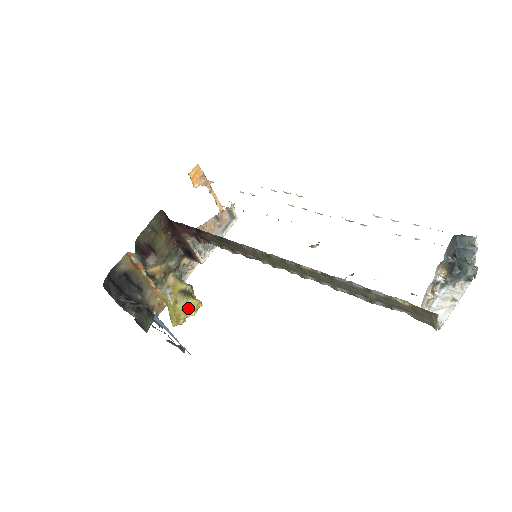
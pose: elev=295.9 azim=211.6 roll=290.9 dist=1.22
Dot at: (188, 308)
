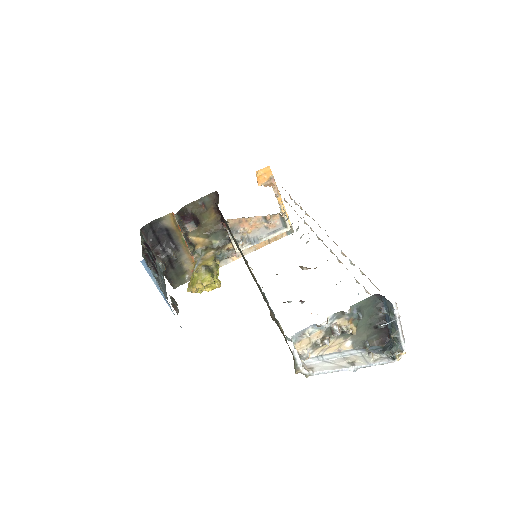
Dot at: (202, 281)
